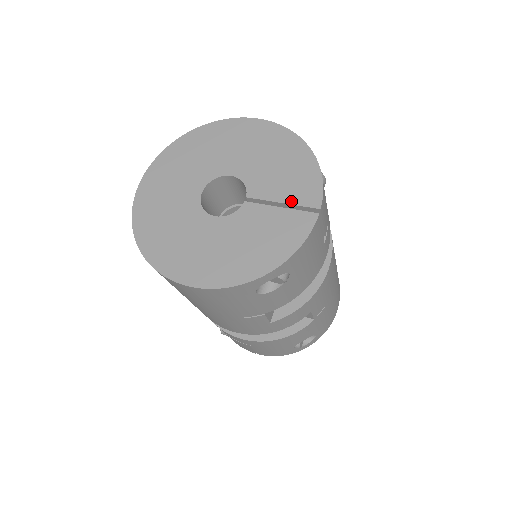
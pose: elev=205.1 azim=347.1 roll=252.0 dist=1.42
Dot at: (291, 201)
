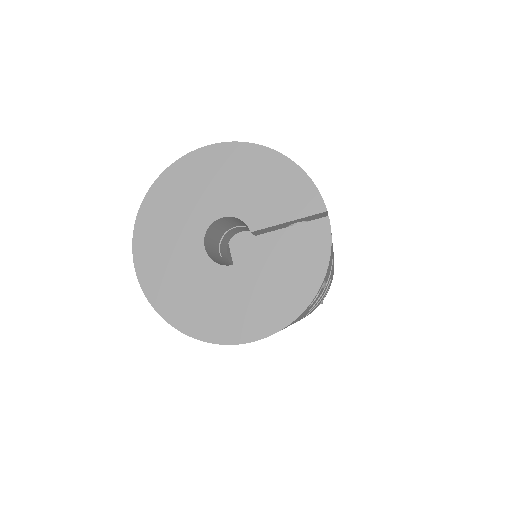
Dot at: (296, 216)
